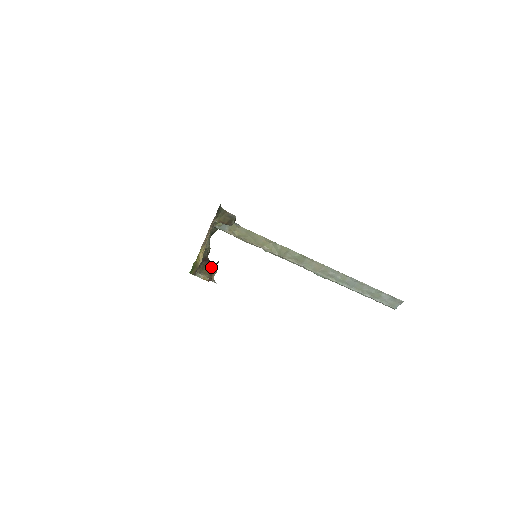
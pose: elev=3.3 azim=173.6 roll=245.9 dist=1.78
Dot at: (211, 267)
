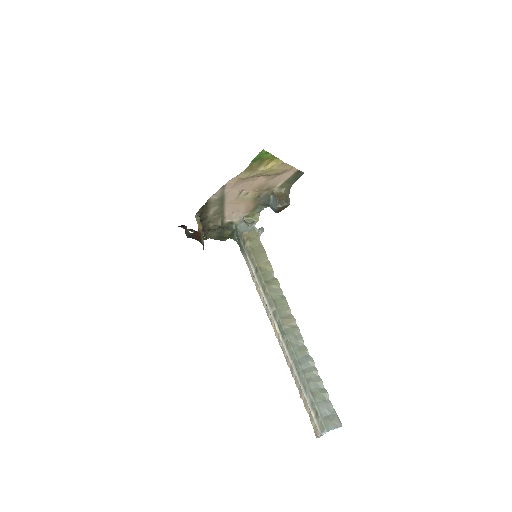
Dot at: occluded
